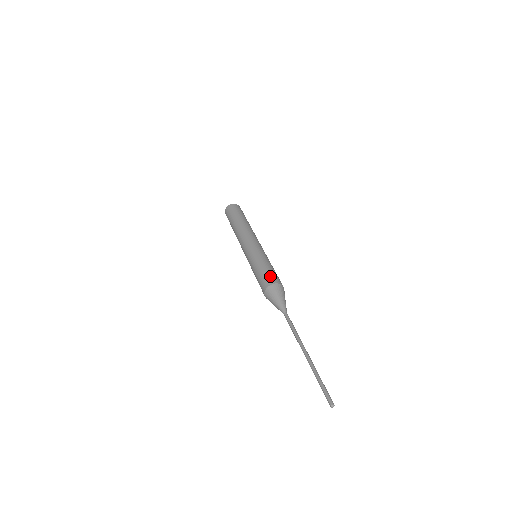
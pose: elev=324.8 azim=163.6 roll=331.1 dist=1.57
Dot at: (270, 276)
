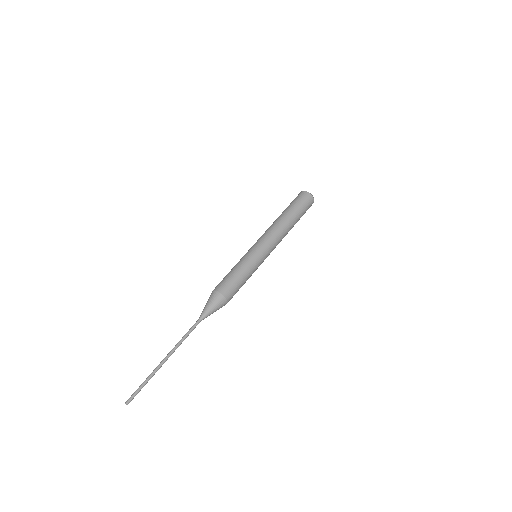
Dot at: (224, 282)
